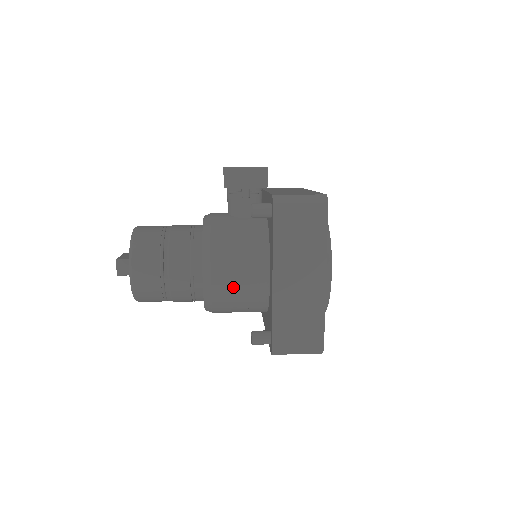
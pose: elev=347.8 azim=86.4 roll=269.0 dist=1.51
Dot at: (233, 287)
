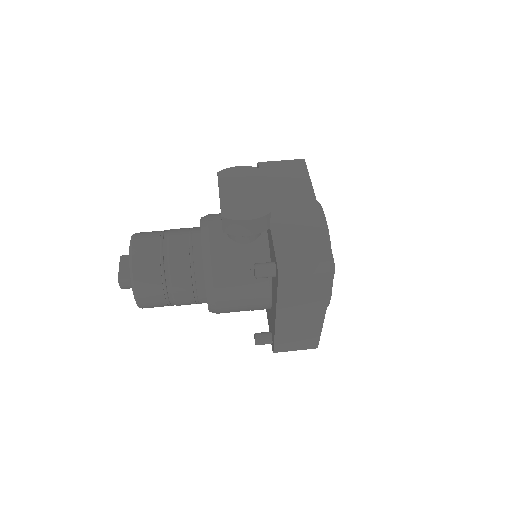
Dot at: (237, 309)
